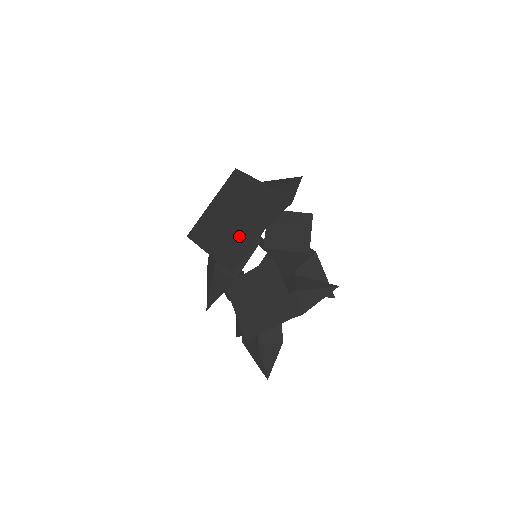
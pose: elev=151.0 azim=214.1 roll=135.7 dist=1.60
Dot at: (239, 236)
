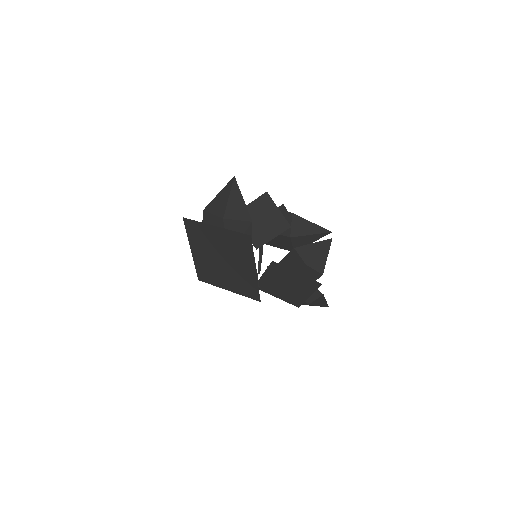
Dot at: (239, 274)
